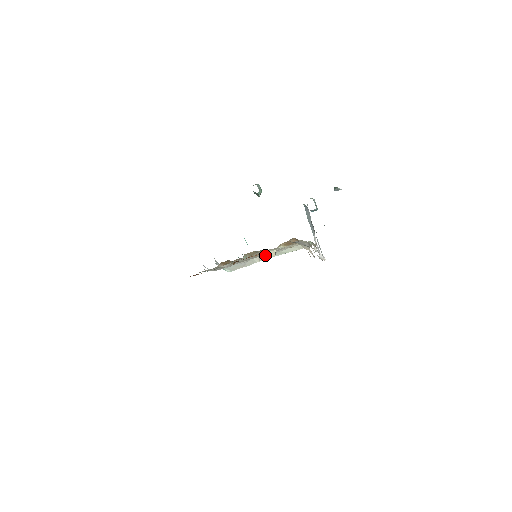
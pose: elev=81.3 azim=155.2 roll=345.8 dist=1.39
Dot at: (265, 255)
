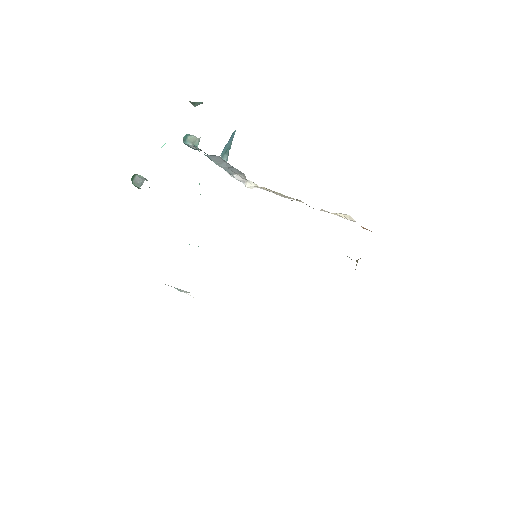
Dot at: occluded
